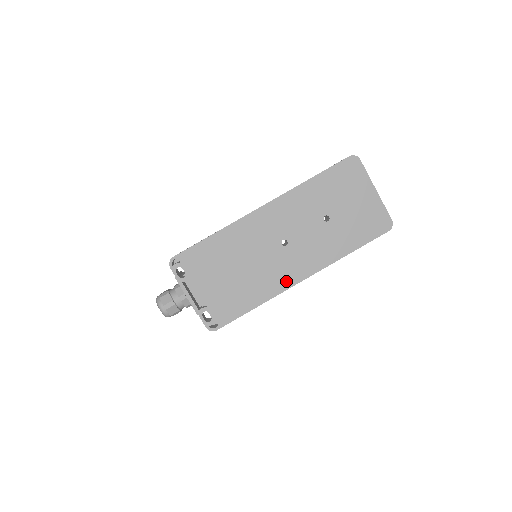
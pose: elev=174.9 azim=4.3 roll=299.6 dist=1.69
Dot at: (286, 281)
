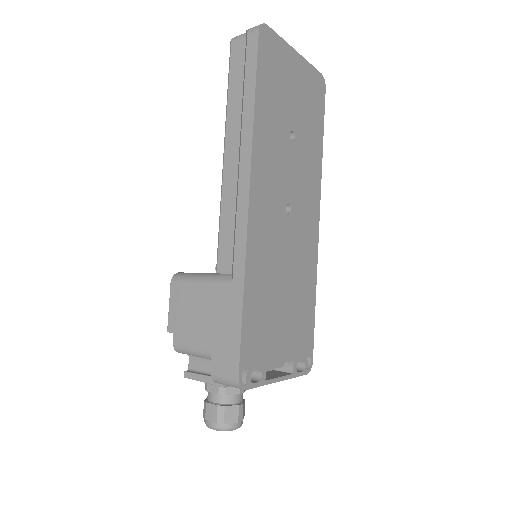
Dot at: (313, 242)
